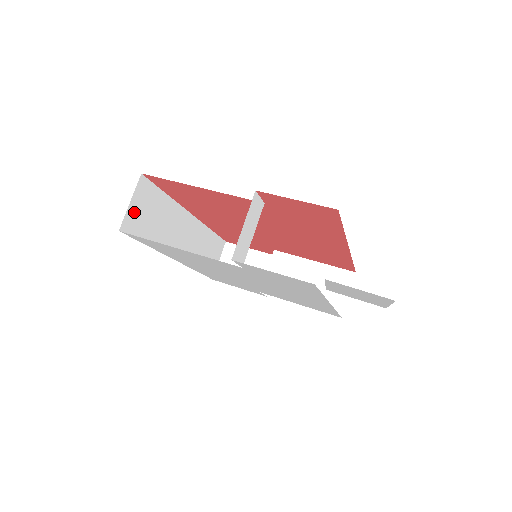
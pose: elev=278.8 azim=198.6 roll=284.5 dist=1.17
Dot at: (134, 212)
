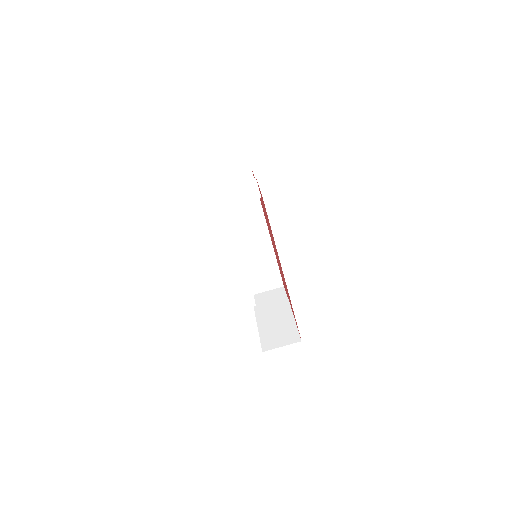
Dot at: (231, 179)
